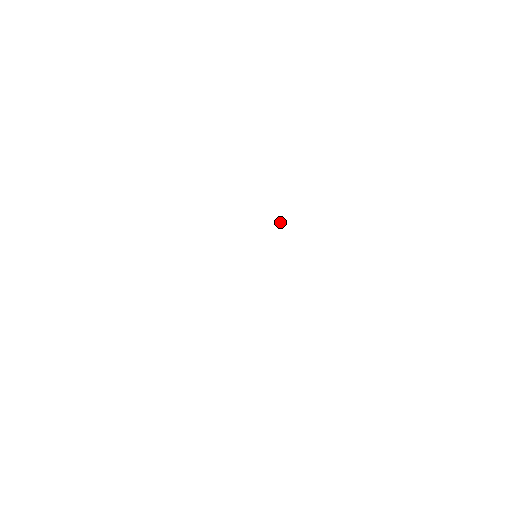
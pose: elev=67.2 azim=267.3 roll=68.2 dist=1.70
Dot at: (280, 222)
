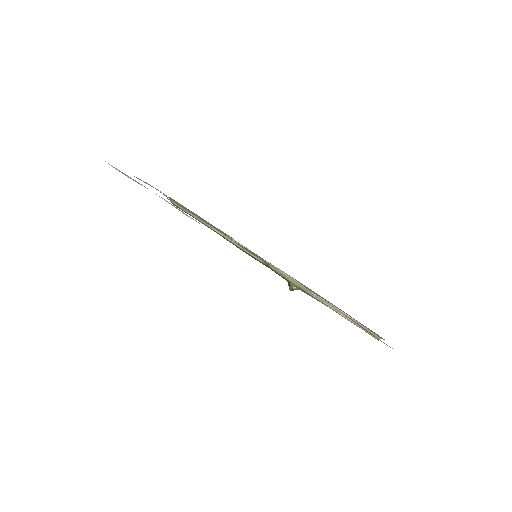
Dot at: (291, 285)
